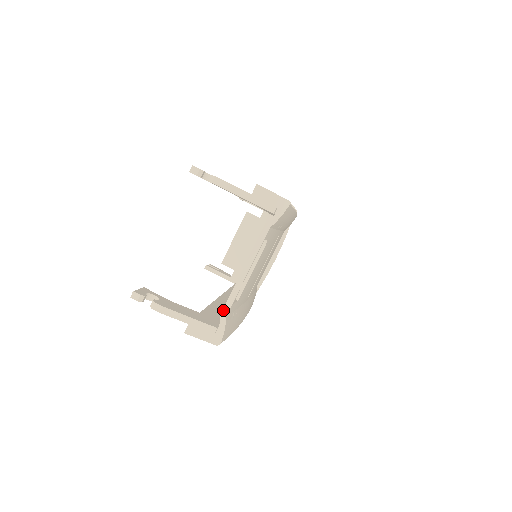
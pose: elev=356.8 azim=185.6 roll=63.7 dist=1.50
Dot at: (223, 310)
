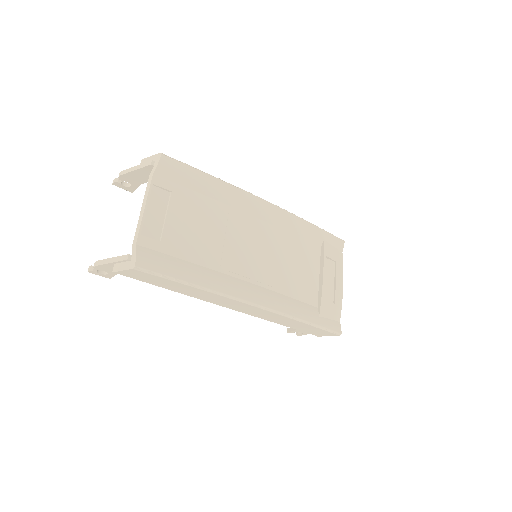
Dot at: (133, 242)
